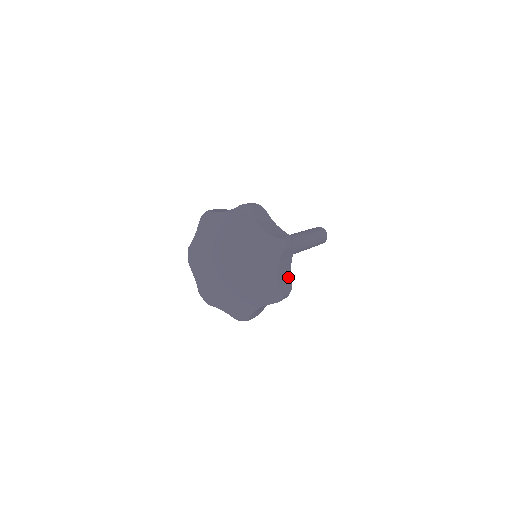
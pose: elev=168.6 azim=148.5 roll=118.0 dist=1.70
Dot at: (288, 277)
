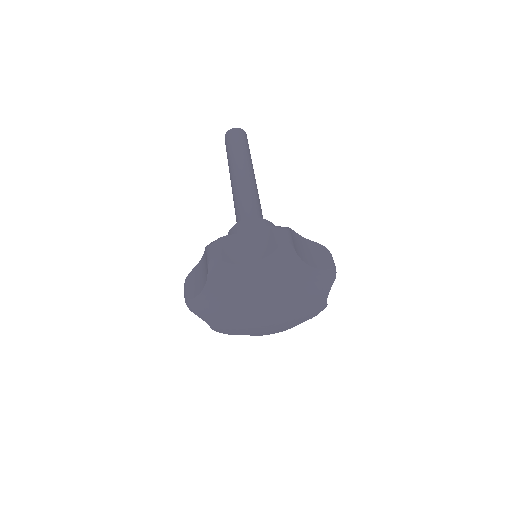
Dot at: (314, 247)
